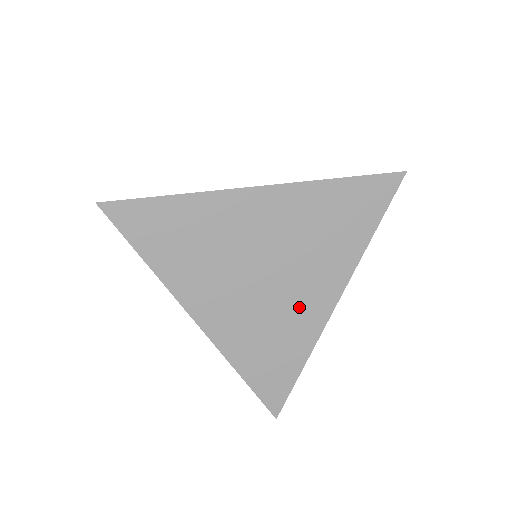
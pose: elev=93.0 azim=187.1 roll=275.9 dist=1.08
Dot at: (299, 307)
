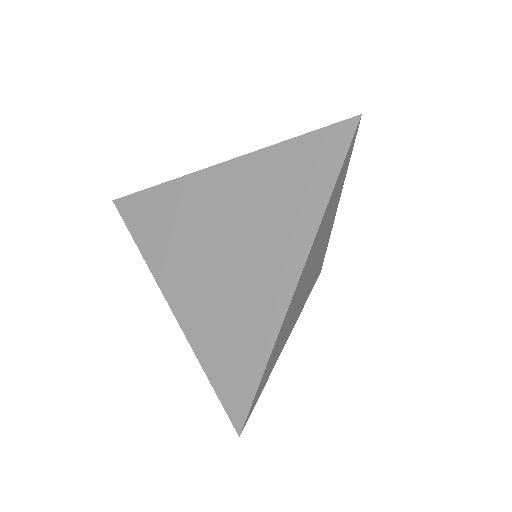
Dot at: (258, 286)
